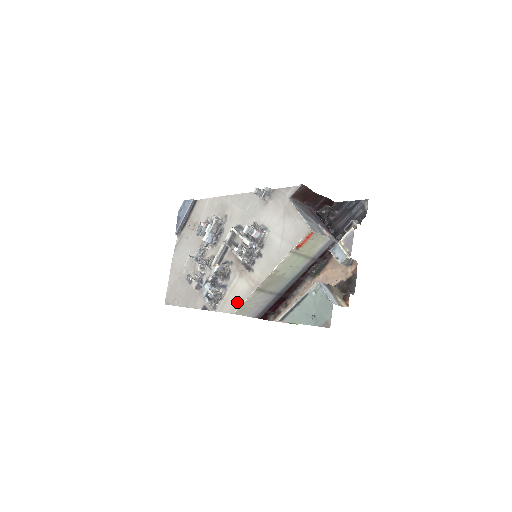
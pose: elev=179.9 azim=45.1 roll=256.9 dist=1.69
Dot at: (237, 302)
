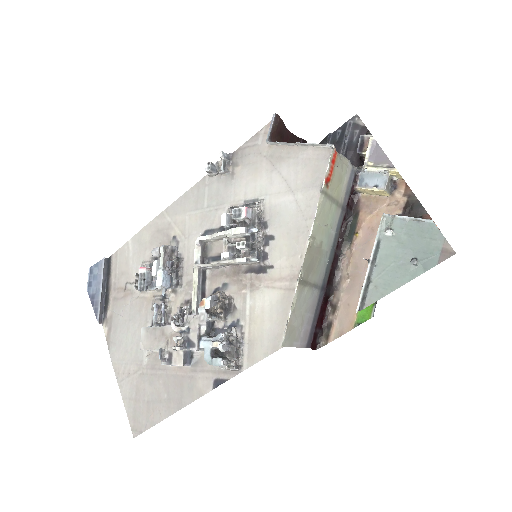
Dot at: (274, 327)
